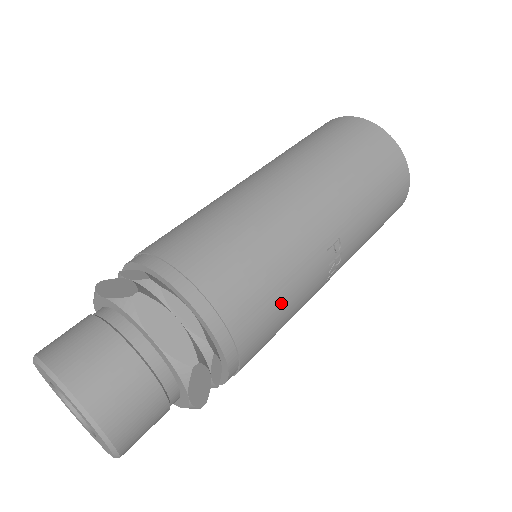
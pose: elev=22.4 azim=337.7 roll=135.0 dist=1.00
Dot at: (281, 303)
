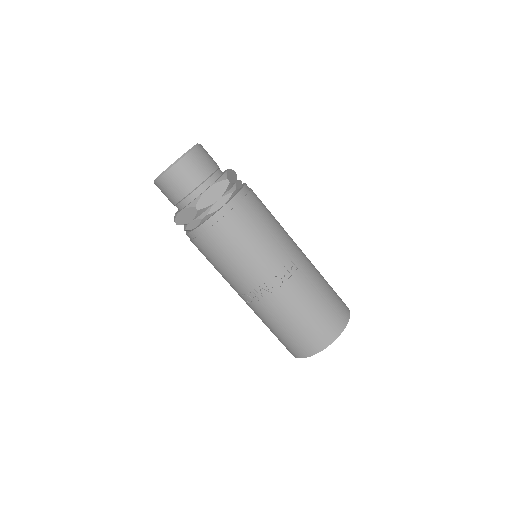
Dot at: (260, 230)
